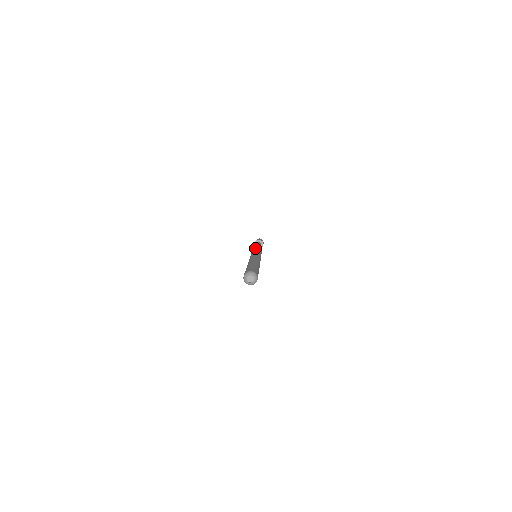
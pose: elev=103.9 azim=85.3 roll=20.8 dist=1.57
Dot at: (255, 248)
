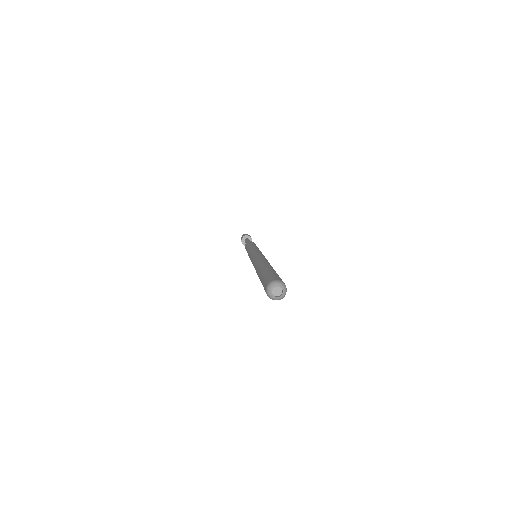
Dot at: (248, 249)
